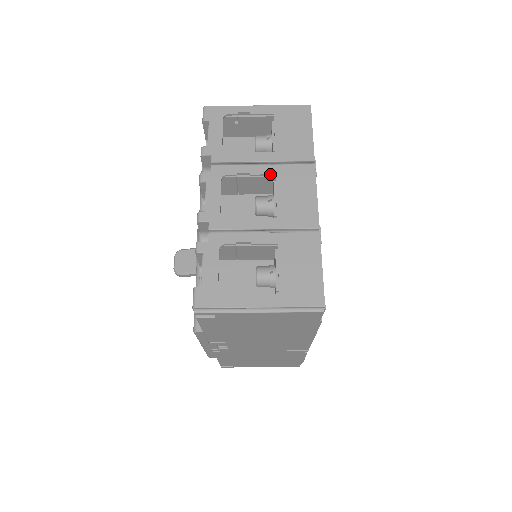
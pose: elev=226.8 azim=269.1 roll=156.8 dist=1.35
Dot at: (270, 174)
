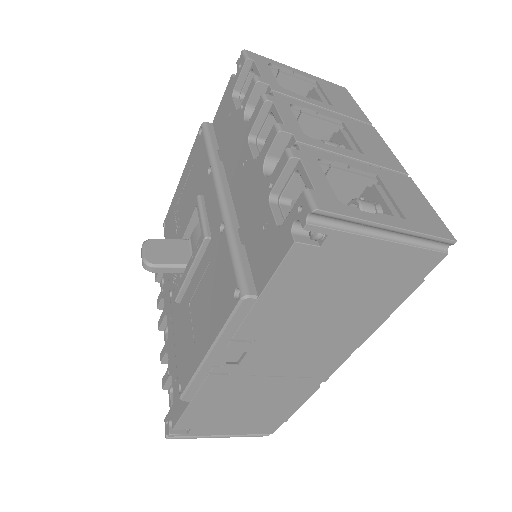
Dot at: (337, 119)
